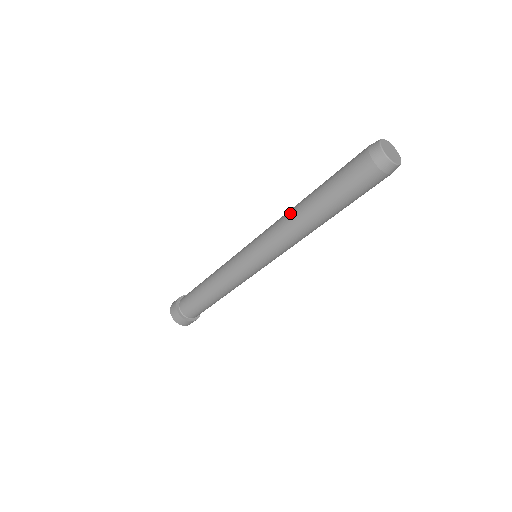
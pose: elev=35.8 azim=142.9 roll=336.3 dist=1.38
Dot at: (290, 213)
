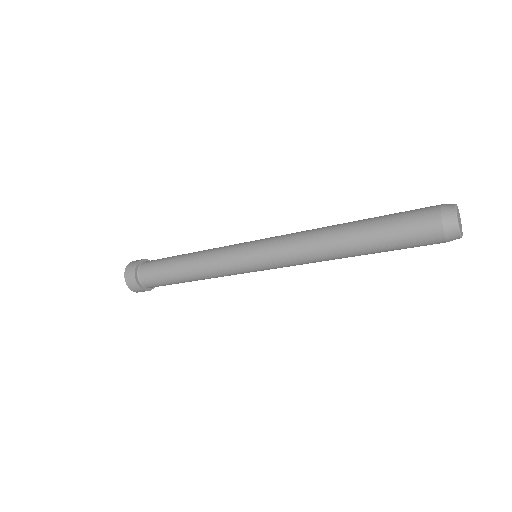
Dot at: (321, 235)
